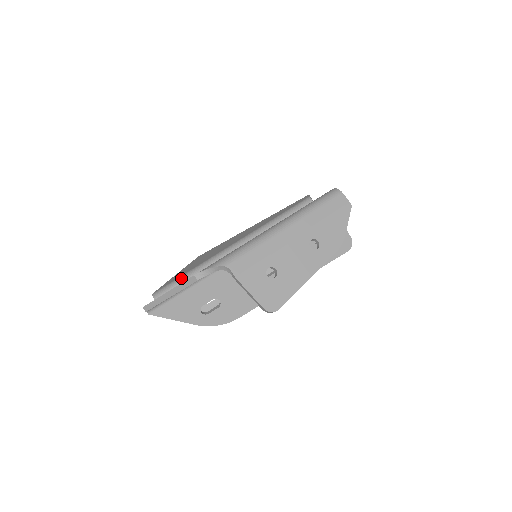
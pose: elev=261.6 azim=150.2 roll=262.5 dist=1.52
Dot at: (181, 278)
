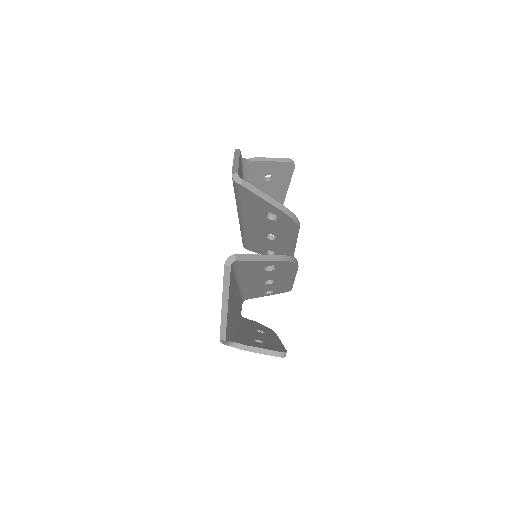
Dot at: occluded
